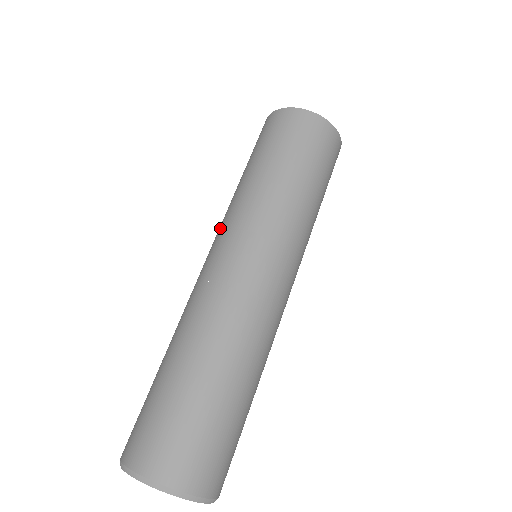
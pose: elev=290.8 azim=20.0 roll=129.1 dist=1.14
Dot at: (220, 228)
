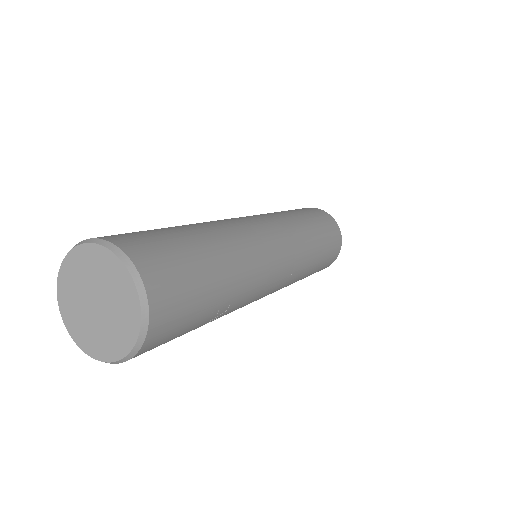
Dot at: occluded
